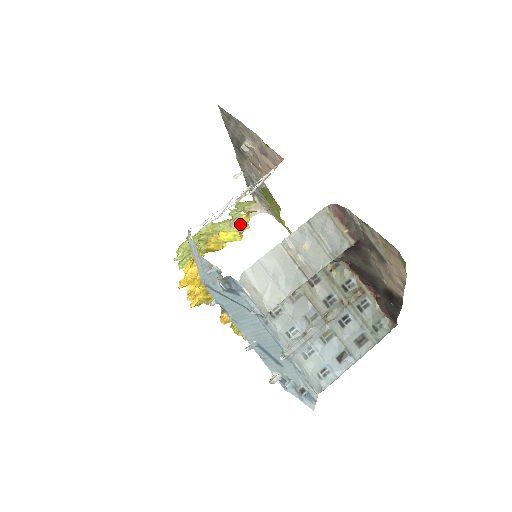
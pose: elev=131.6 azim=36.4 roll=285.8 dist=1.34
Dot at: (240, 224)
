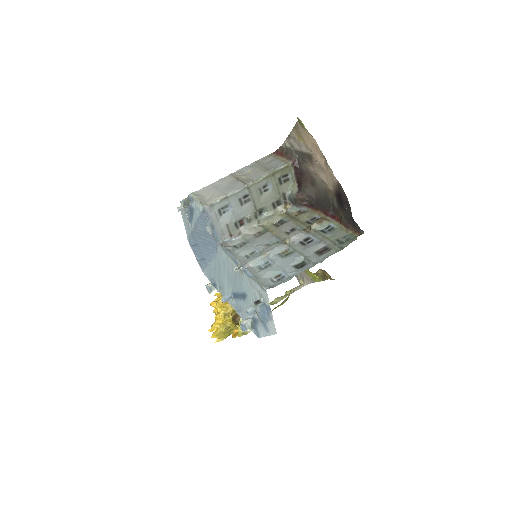
Dot at: occluded
